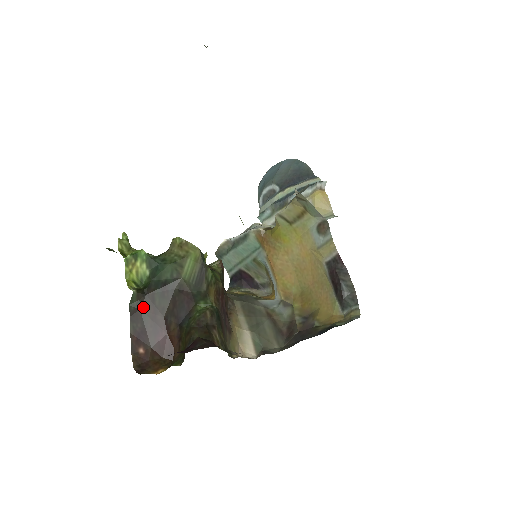
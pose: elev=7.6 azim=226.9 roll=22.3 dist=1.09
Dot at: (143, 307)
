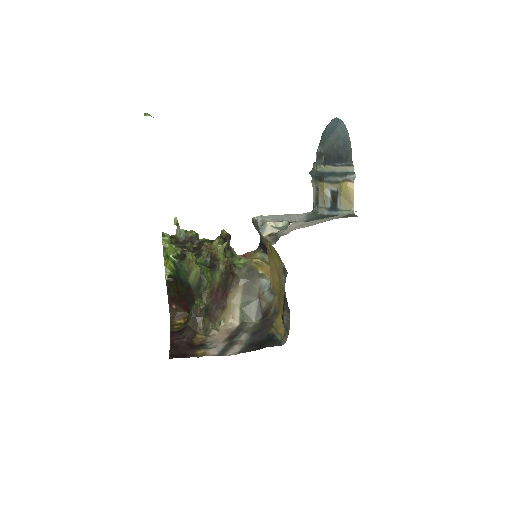
Dot at: (173, 286)
